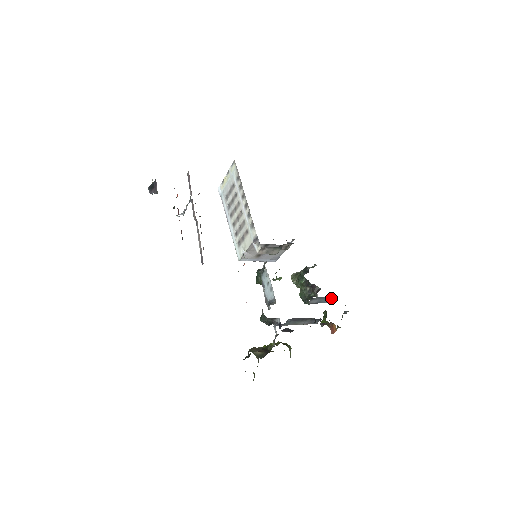
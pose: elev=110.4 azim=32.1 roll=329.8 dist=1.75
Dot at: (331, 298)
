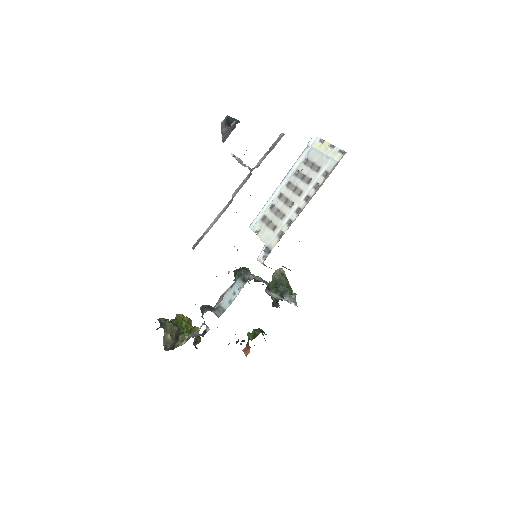
Dot at: occluded
